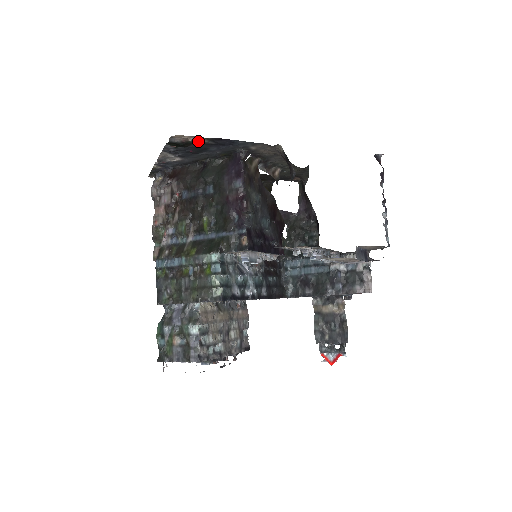
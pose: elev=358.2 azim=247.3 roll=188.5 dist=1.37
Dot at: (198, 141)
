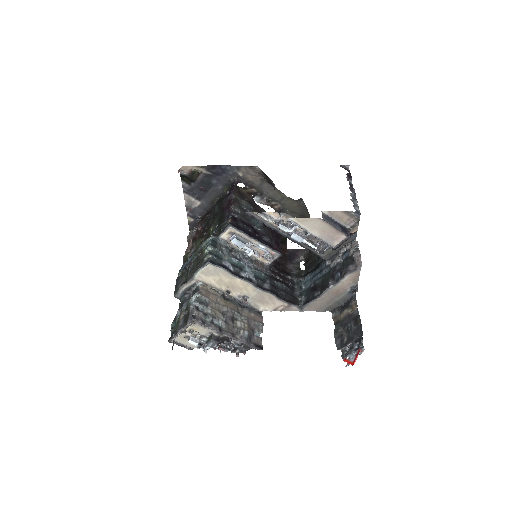
Dot at: (199, 171)
